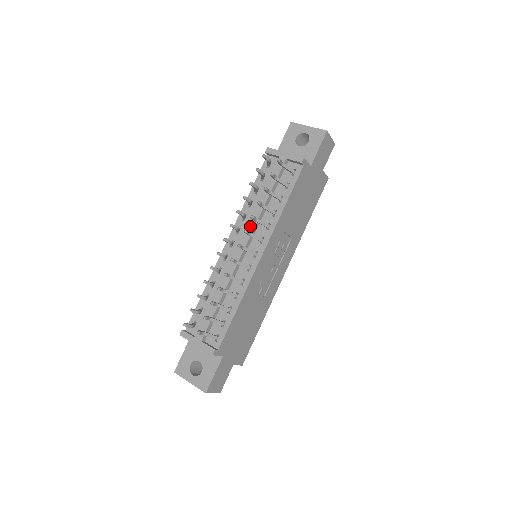
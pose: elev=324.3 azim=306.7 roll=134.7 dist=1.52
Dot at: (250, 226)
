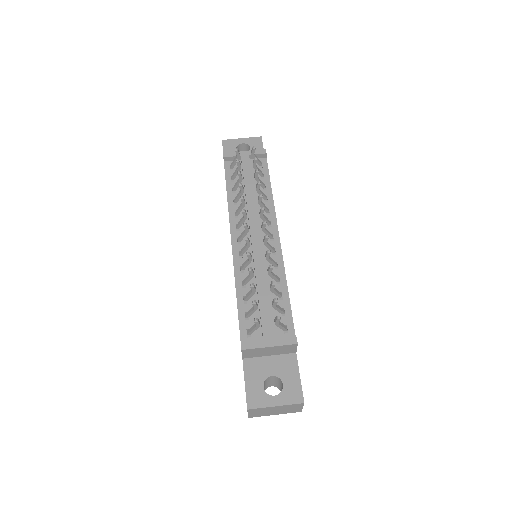
Dot at: (252, 215)
